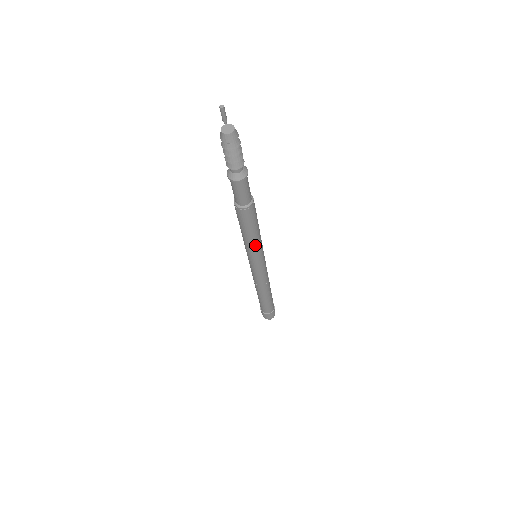
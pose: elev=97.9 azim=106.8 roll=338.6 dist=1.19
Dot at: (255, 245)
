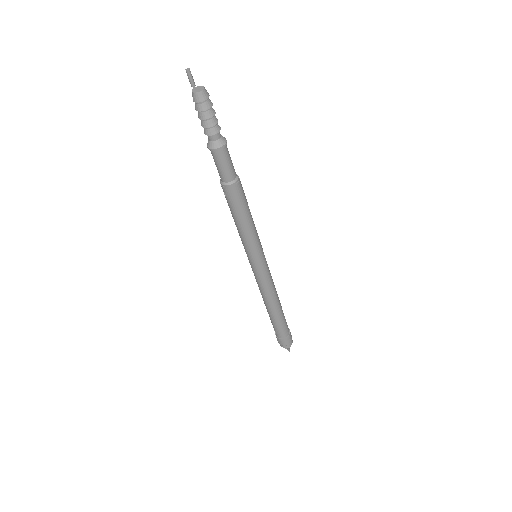
Dot at: (252, 235)
